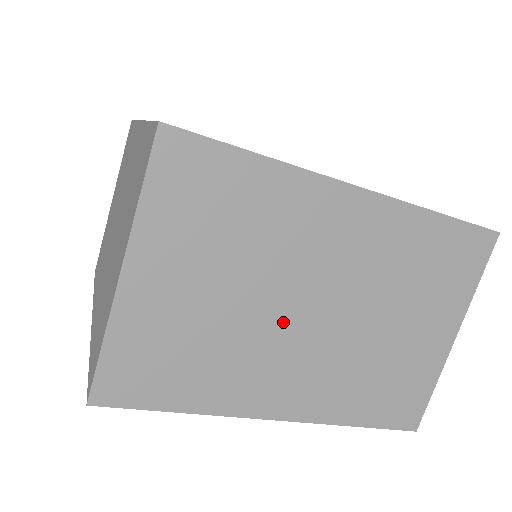
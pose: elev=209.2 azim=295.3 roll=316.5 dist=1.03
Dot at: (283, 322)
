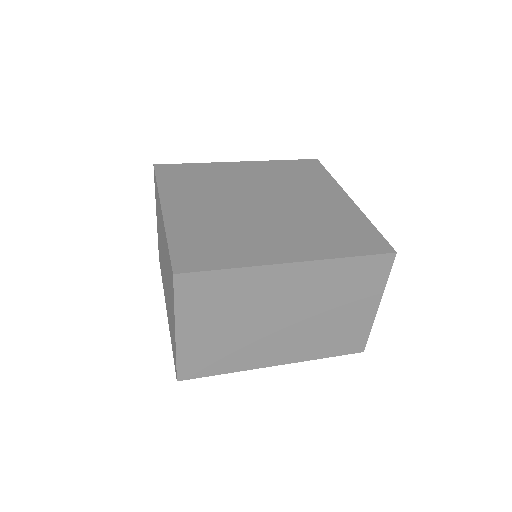
Dot at: (266, 329)
